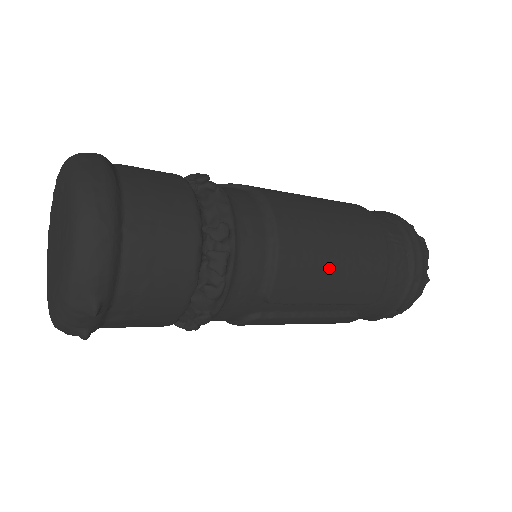
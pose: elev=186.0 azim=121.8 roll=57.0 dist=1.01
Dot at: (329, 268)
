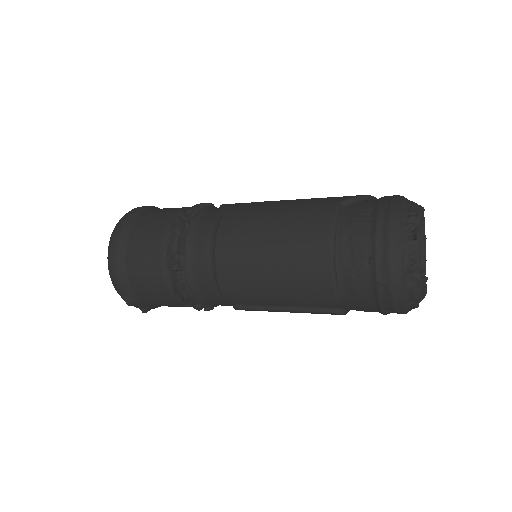
Dot at: (263, 278)
